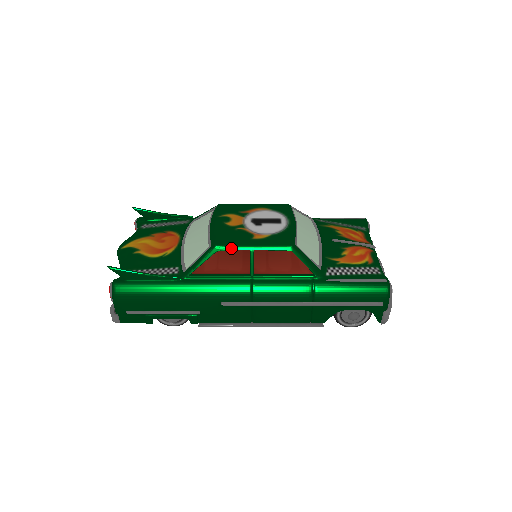
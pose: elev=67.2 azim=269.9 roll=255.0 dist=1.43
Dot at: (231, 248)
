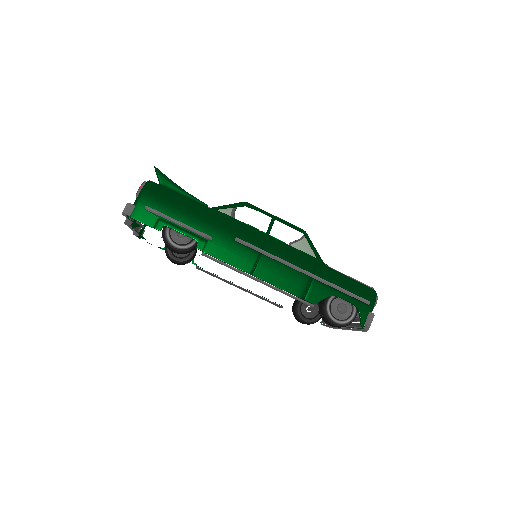
Dot at: (258, 209)
